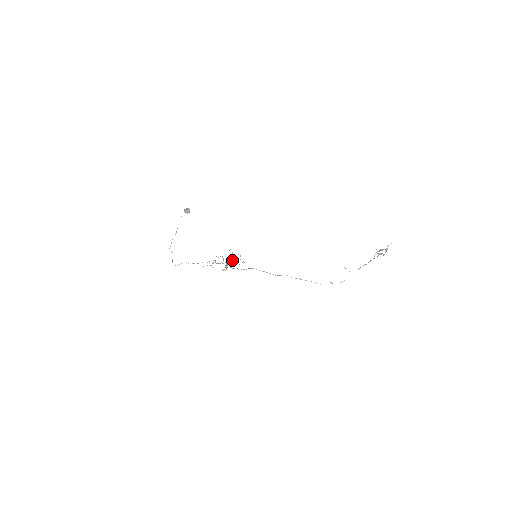
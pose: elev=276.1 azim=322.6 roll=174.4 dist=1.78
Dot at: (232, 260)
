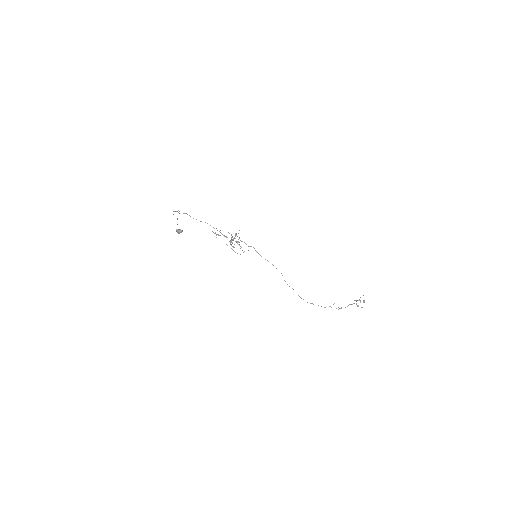
Dot at: (238, 241)
